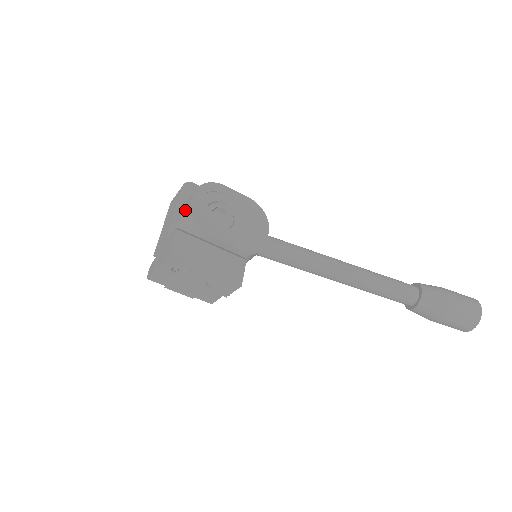
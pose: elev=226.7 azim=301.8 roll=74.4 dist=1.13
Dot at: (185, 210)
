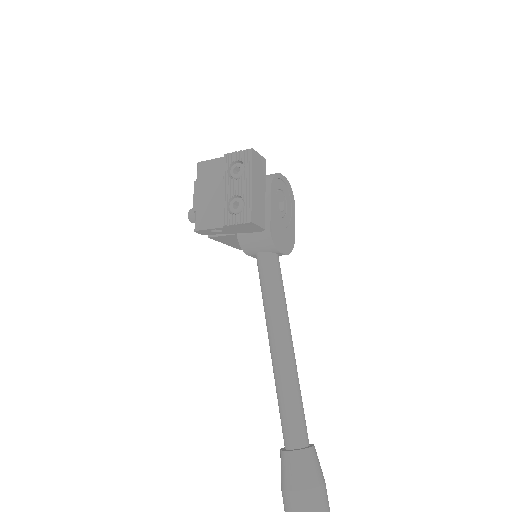
Dot at: occluded
